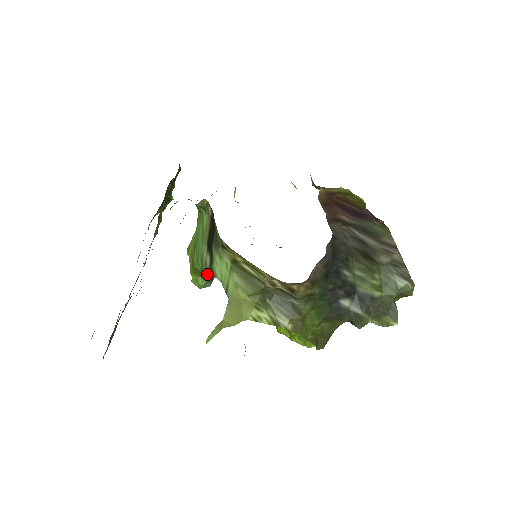
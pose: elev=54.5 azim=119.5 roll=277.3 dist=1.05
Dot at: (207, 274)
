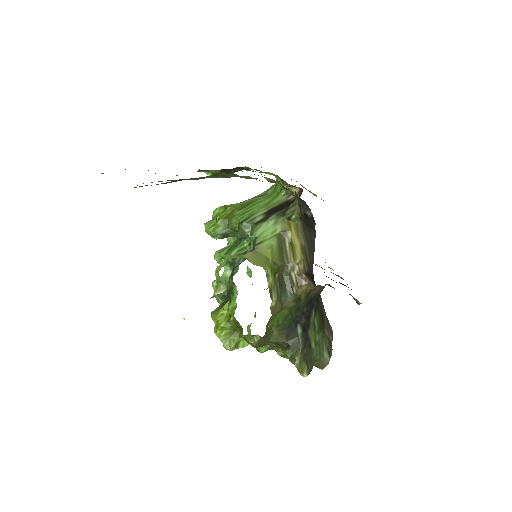
Dot at: (246, 225)
